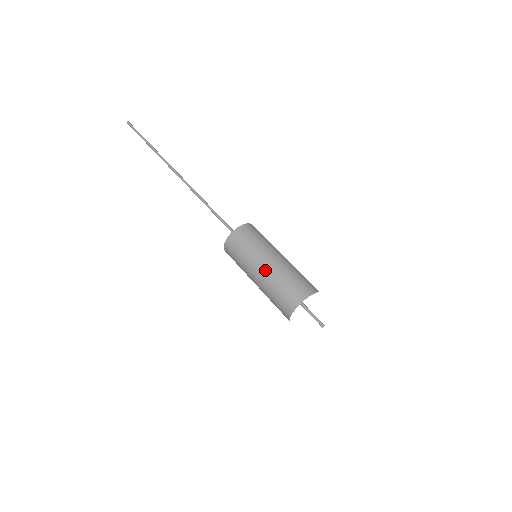
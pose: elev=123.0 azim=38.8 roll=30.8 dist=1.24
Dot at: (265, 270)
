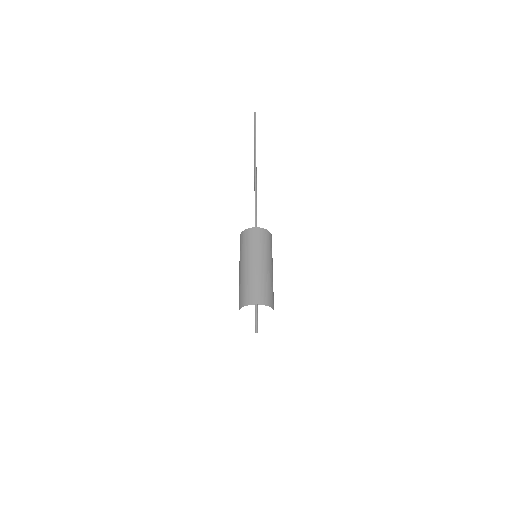
Dot at: (264, 267)
